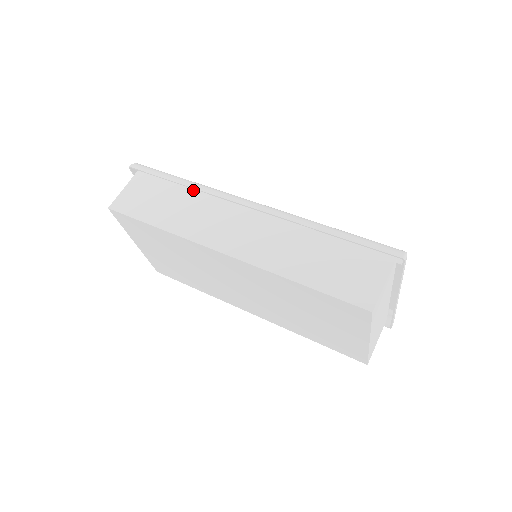
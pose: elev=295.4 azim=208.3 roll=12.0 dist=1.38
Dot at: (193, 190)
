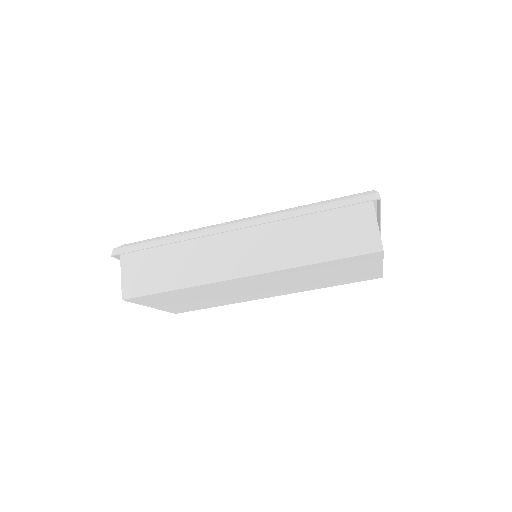
Dot at: (180, 242)
